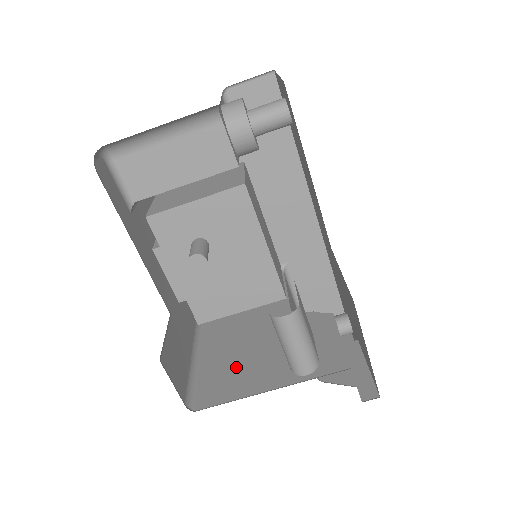
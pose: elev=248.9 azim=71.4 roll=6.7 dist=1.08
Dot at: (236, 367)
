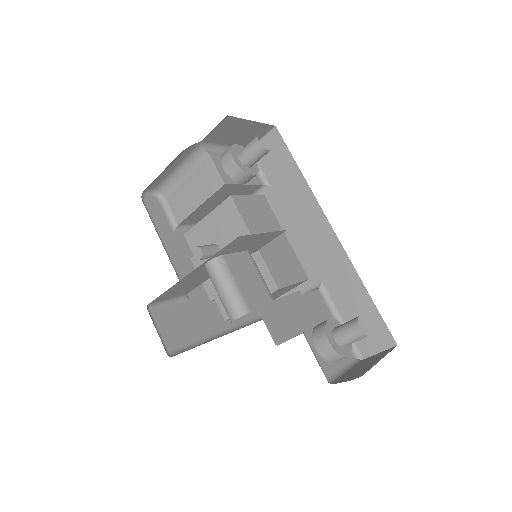
Dot at: occluded
